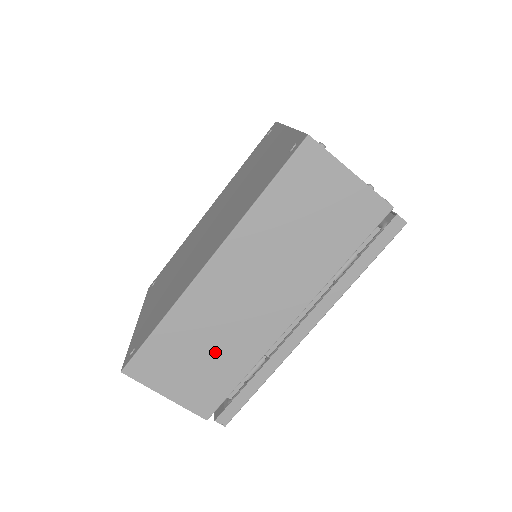
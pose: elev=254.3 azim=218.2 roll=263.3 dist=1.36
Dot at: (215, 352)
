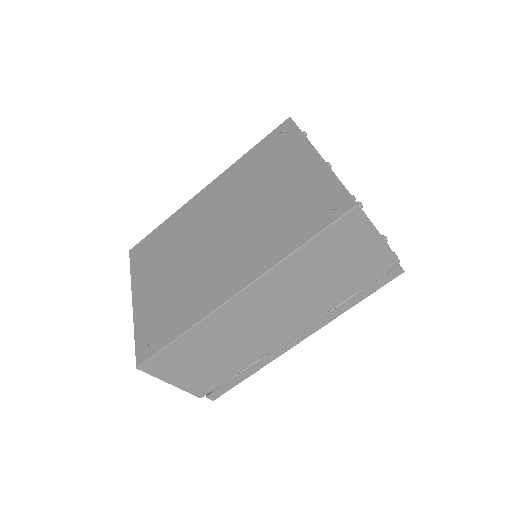
Dot at: (223, 354)
